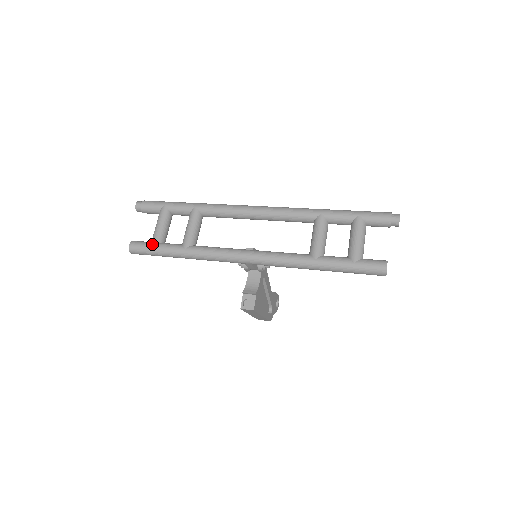
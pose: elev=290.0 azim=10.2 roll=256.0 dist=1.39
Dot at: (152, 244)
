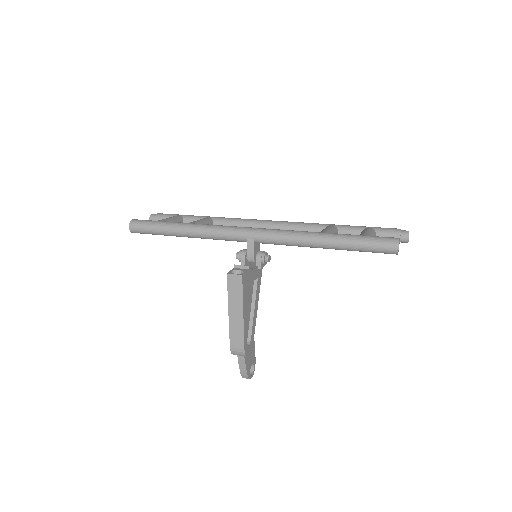
Dot at: occluded
